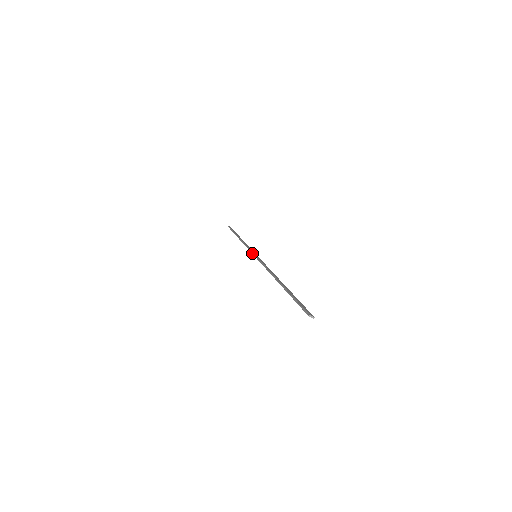
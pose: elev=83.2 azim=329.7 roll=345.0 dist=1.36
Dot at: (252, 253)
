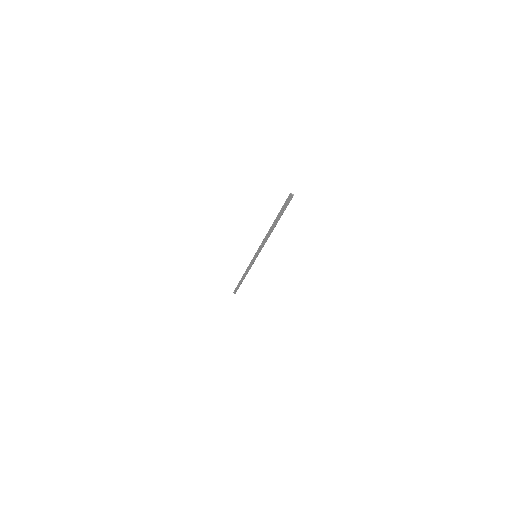
Dot at: (253, 257)
